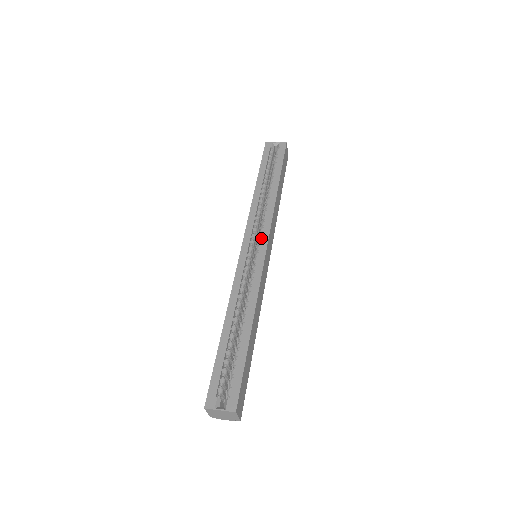
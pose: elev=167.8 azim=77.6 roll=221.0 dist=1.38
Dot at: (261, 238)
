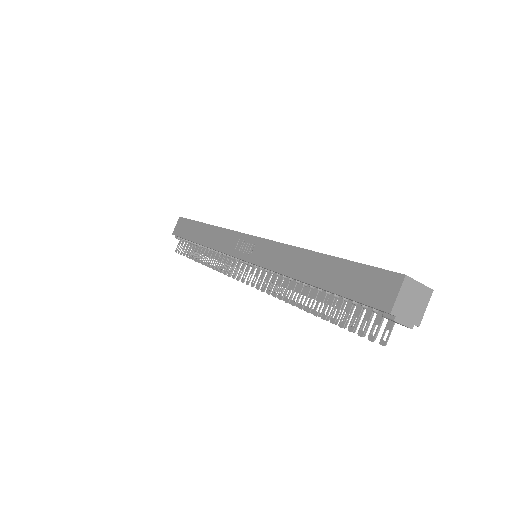
Dot at: occluded
